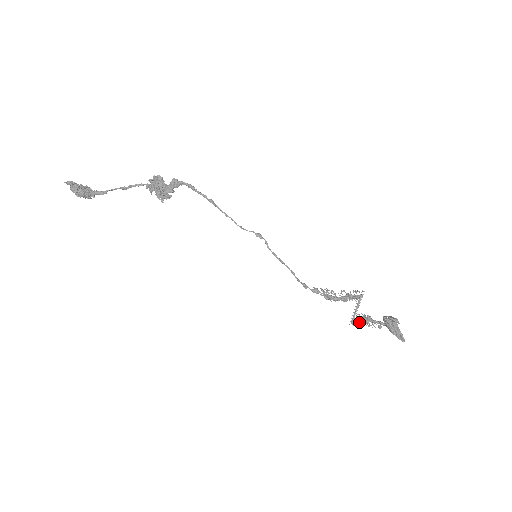
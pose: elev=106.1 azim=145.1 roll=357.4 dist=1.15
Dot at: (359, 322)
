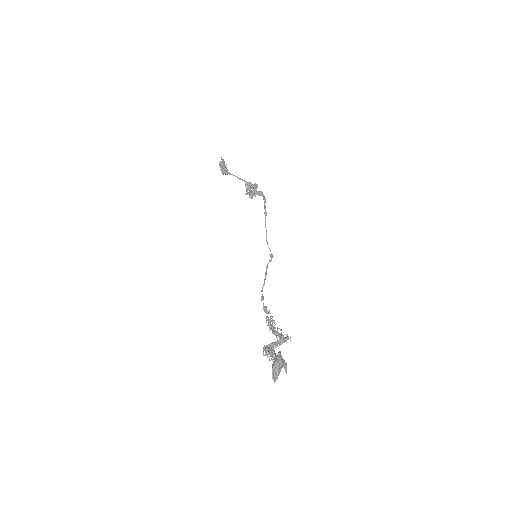
Dot at: (266, 350)
